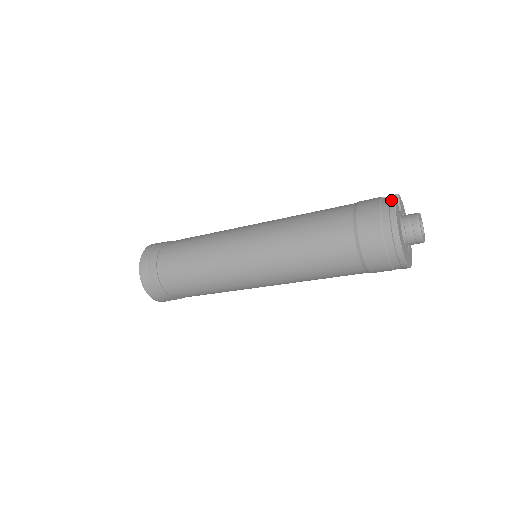
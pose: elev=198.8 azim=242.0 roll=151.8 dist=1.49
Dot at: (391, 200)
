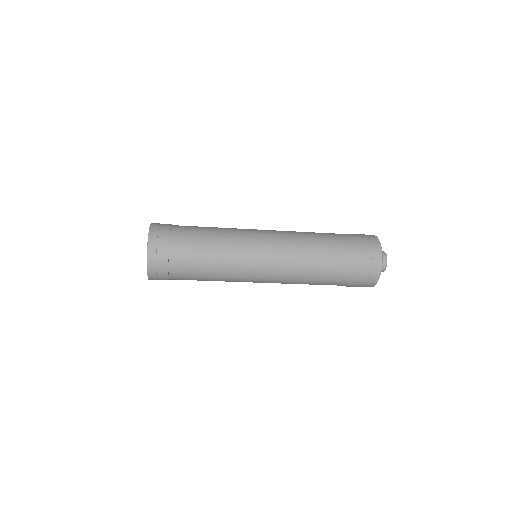
Dot at: occluded
